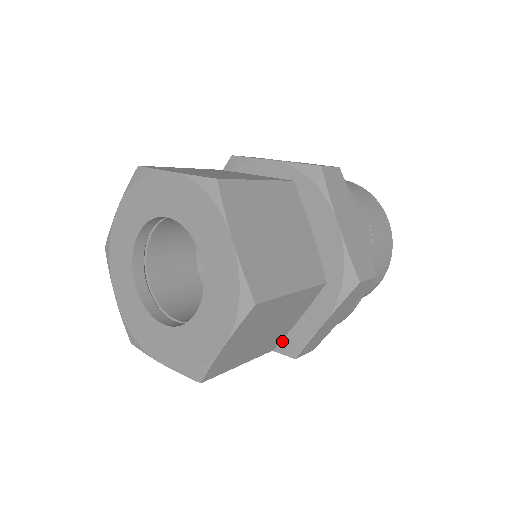
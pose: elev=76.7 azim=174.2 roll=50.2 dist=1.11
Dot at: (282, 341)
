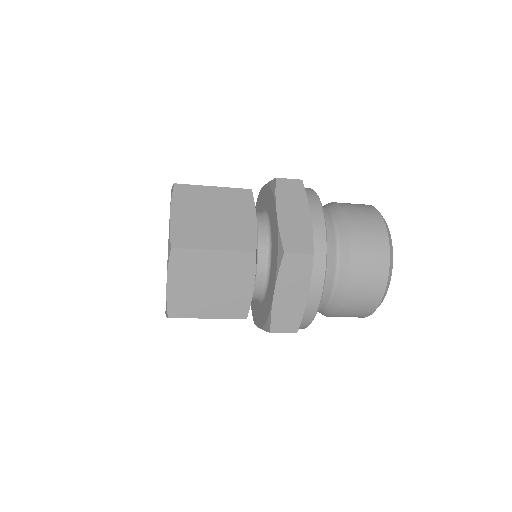
Dot at: (265, 319)
